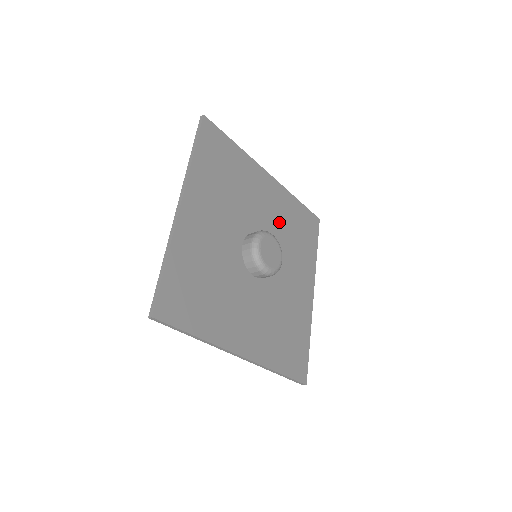
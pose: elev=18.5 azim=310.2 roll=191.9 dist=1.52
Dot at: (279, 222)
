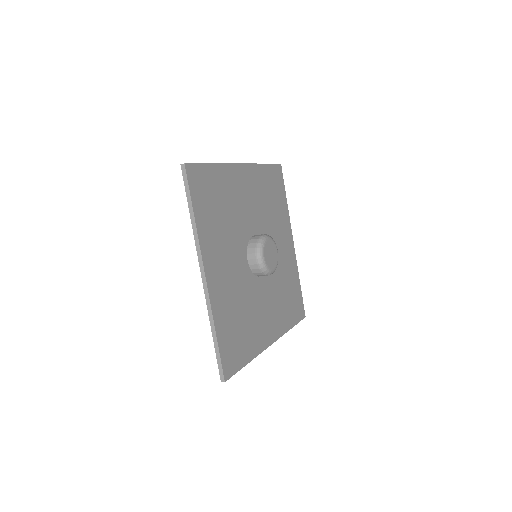
Dot at: (281, 269)
